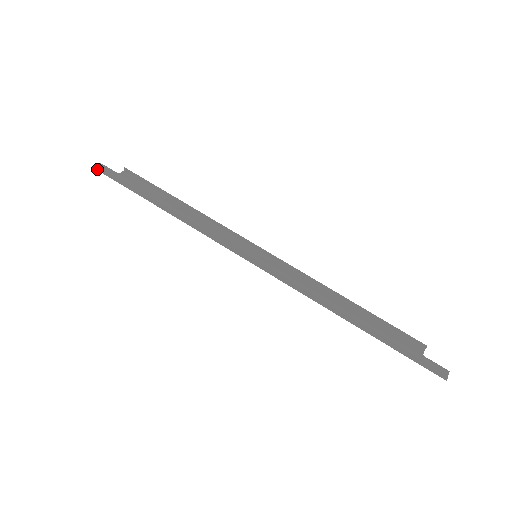
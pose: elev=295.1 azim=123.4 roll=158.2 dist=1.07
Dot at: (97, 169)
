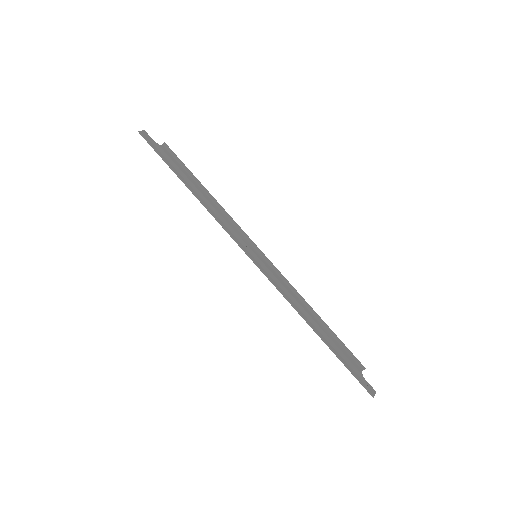
Dot at: (141, 134)
